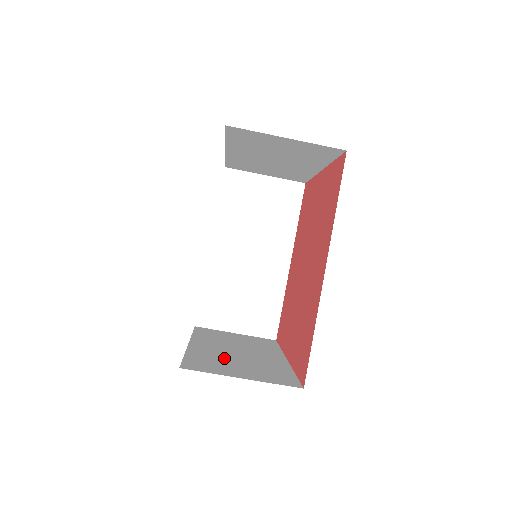
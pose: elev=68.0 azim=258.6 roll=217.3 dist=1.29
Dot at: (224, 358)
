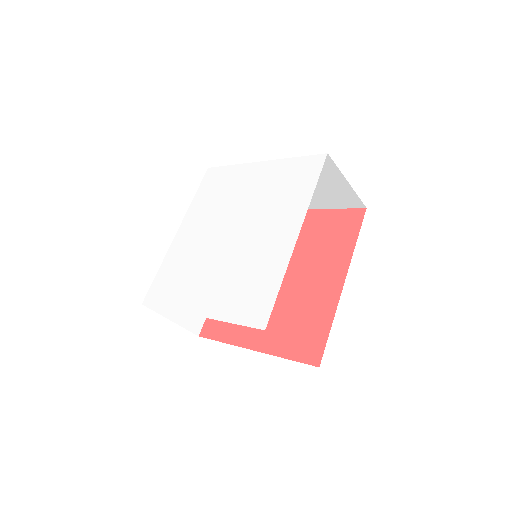
Dot at: occluded
